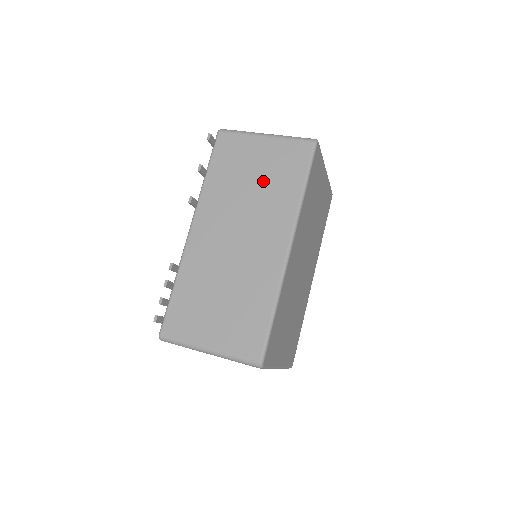
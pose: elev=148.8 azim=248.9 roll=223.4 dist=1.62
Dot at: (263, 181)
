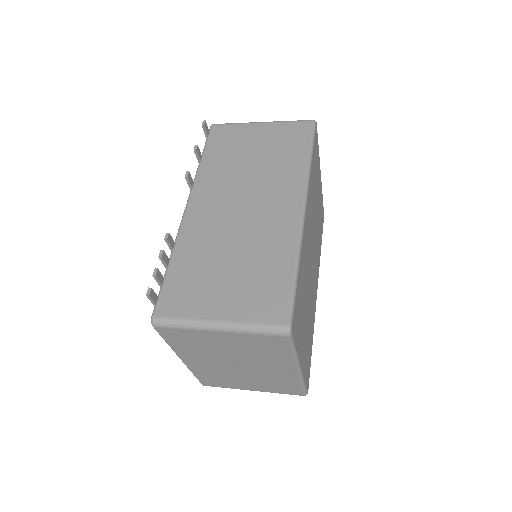
Dot at: (265, 156)
